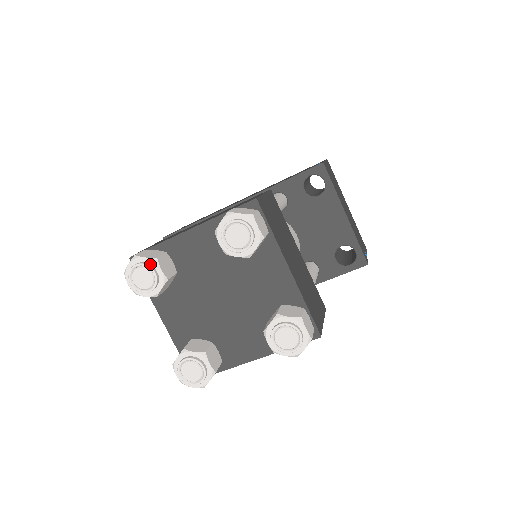
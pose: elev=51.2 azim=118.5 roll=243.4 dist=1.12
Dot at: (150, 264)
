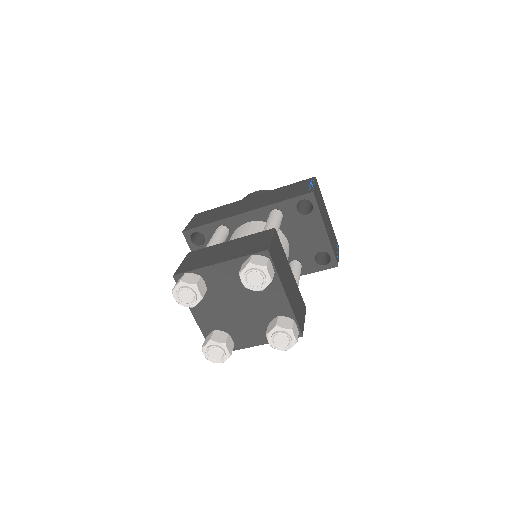
Dot at: (191, 288)
